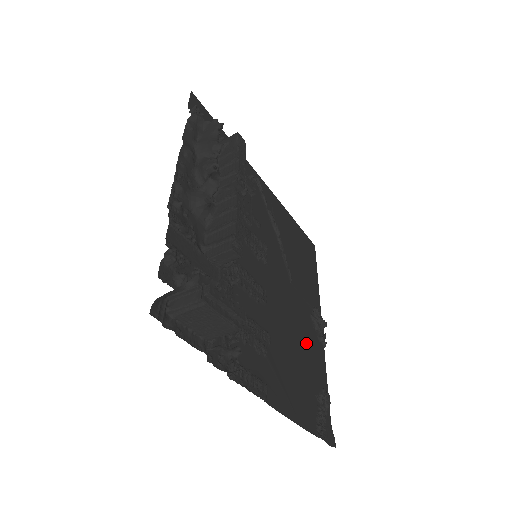
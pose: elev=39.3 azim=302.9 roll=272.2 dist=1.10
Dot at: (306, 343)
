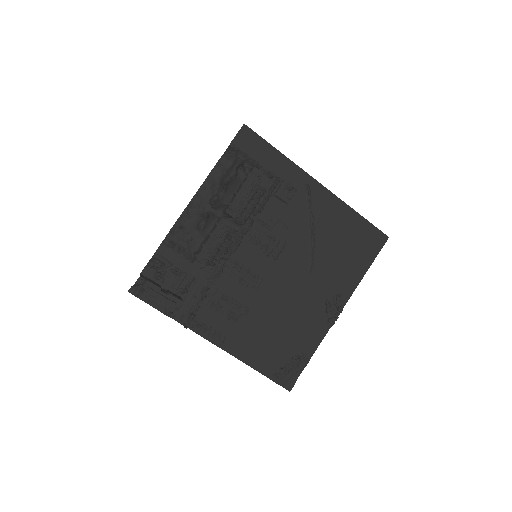
Dot at: (301, 320)
